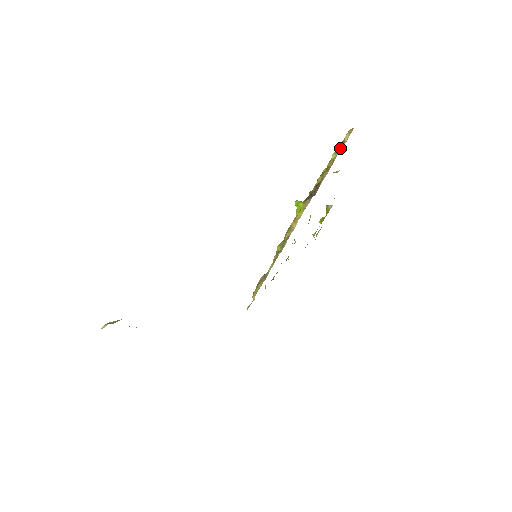
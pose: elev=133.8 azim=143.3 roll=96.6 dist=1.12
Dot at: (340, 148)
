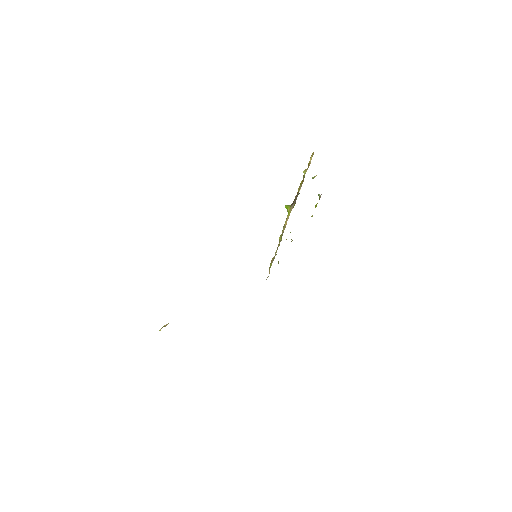
Dot at: (308, 167)
